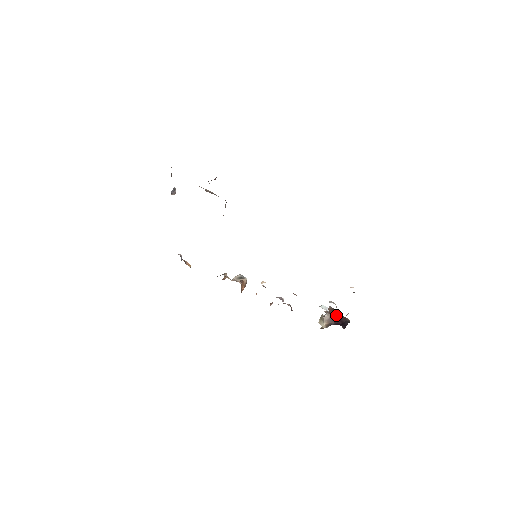
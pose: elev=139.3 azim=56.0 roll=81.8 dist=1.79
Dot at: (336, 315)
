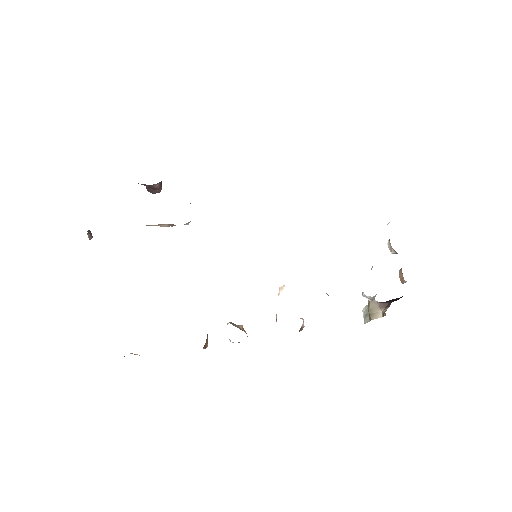
Dot at: occluded
